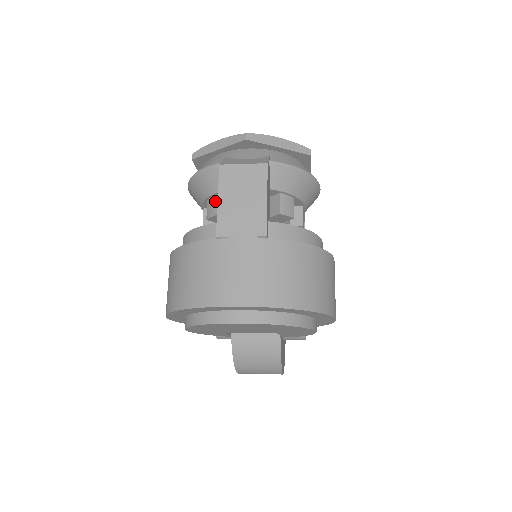
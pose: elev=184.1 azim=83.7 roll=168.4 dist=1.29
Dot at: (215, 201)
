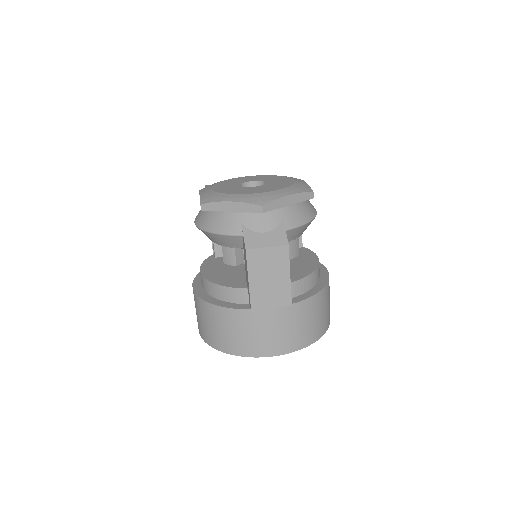
Dot at: (232, 253)
